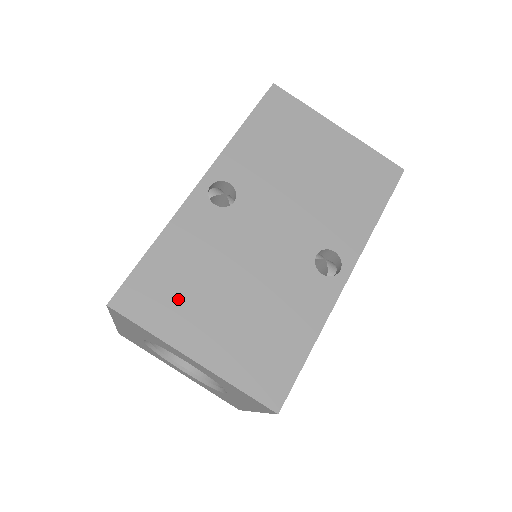
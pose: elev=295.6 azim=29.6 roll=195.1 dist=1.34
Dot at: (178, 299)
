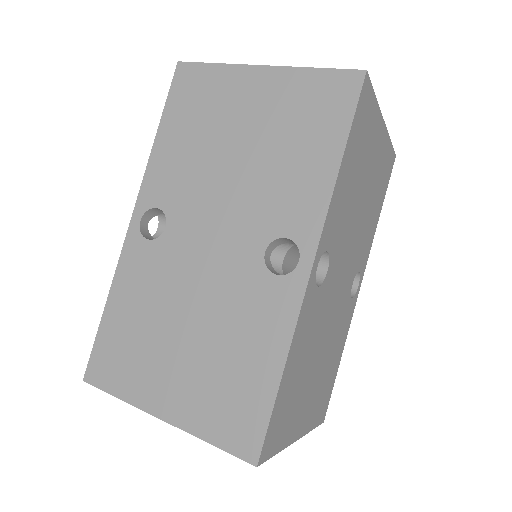
Dot at: (294, 405)
